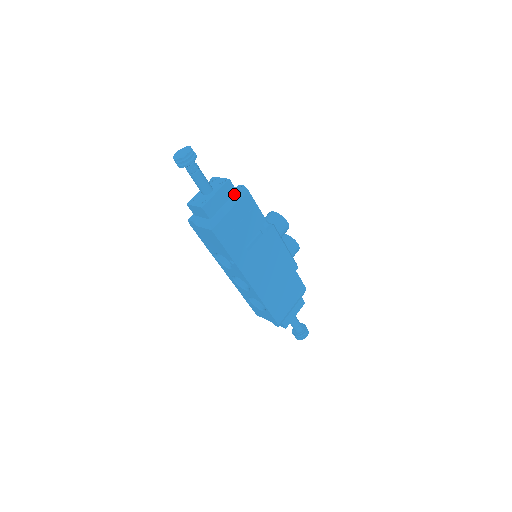
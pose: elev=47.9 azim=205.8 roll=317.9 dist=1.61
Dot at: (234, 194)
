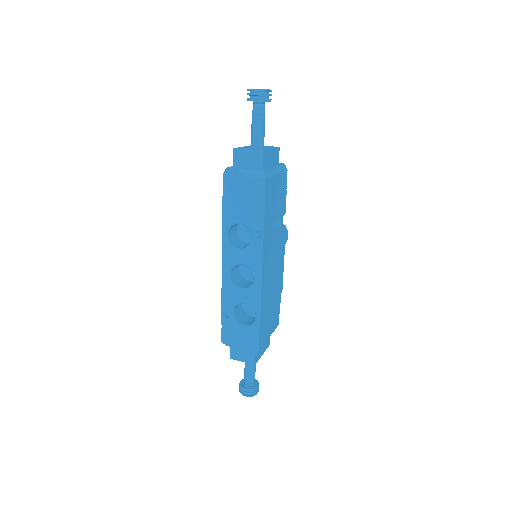
Dot at: (278, 164)
